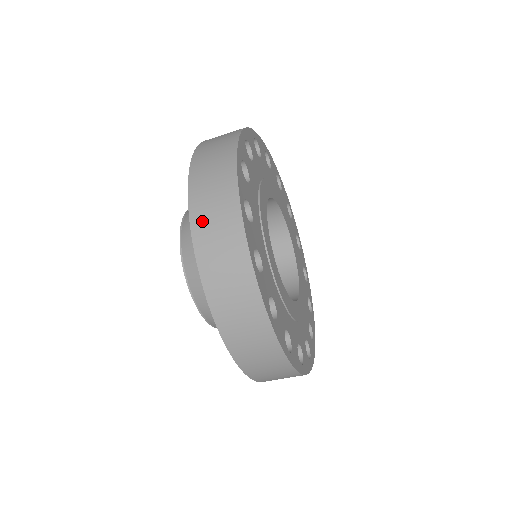
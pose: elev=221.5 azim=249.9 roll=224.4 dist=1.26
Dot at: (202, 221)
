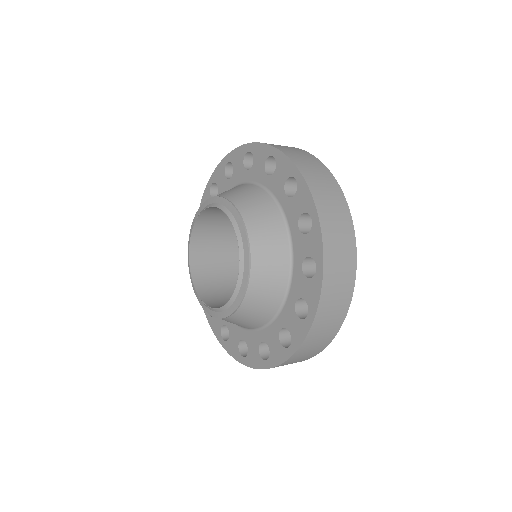
Dot at: occluded
